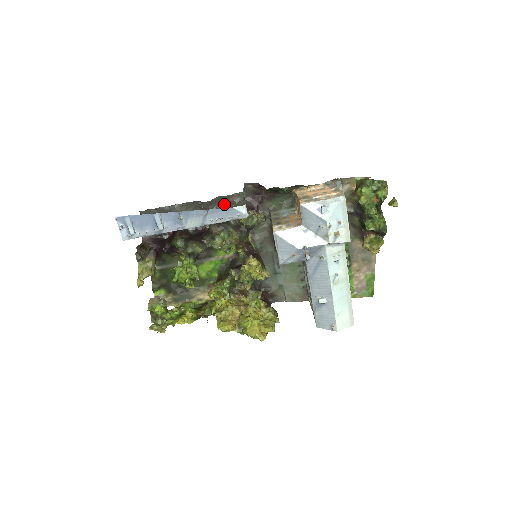
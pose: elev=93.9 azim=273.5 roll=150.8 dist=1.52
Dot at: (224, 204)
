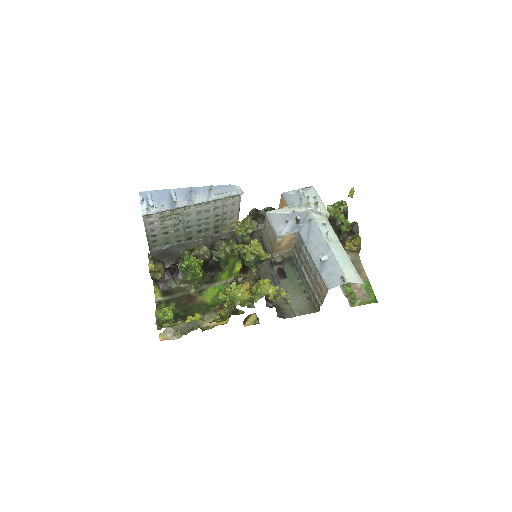
Dot at: occluded
